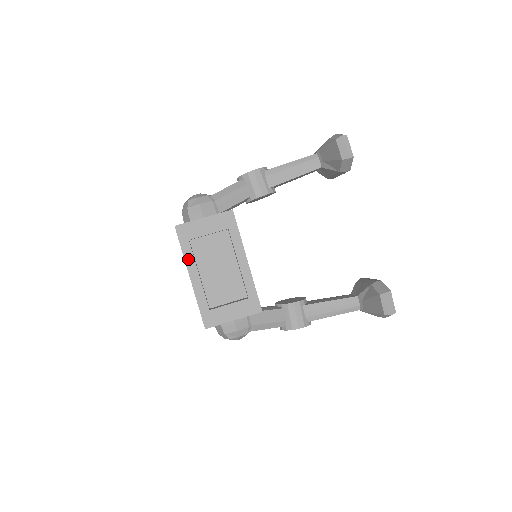
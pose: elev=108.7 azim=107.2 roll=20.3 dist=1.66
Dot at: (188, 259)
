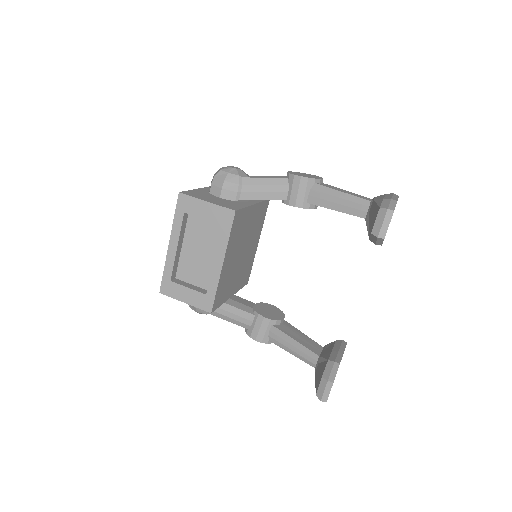
Dot at: (175, 228)
